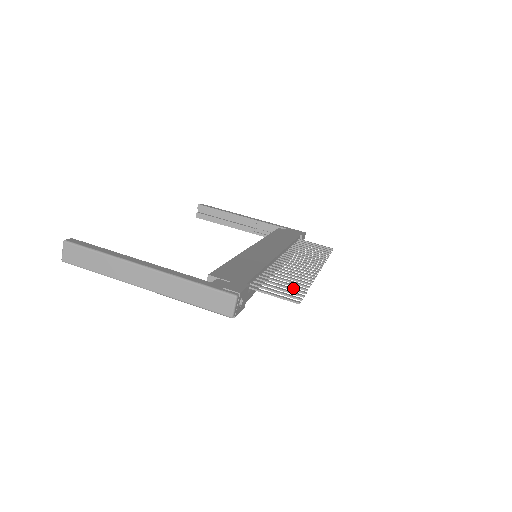
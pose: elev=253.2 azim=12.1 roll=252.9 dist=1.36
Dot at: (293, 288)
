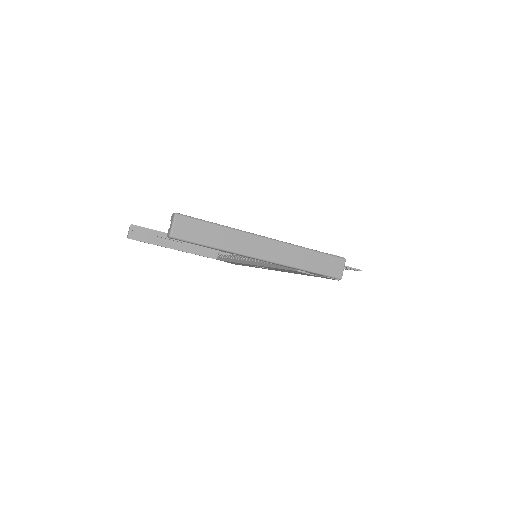
Dot at: occluded
